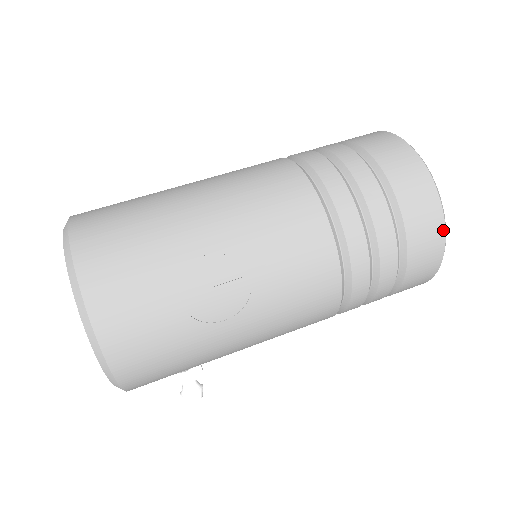
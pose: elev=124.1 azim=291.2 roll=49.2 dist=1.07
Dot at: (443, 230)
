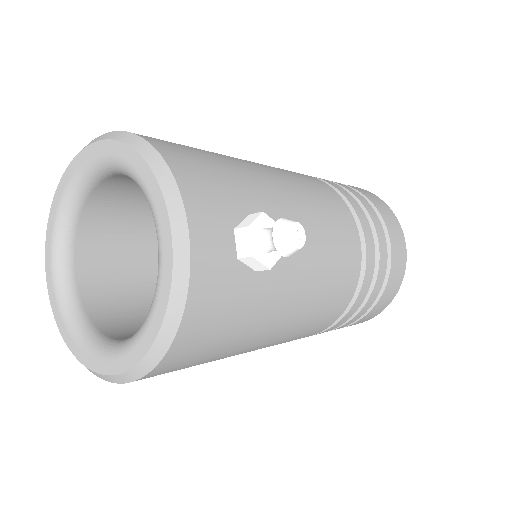
Dot at: occluded
